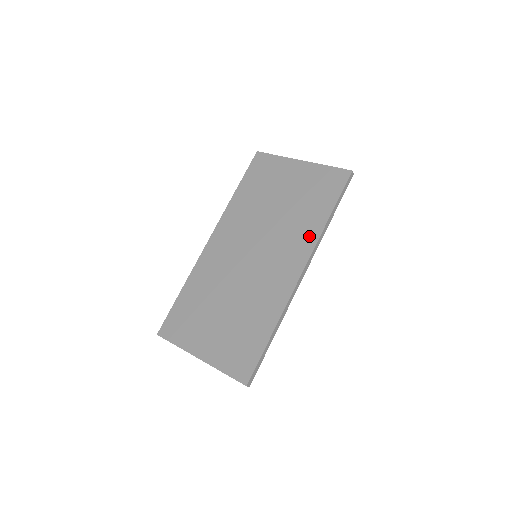
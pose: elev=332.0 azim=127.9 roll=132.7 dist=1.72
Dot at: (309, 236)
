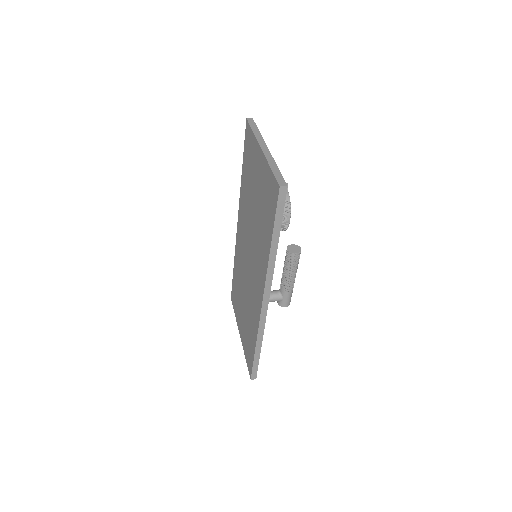
Dot at: (264, 262)
